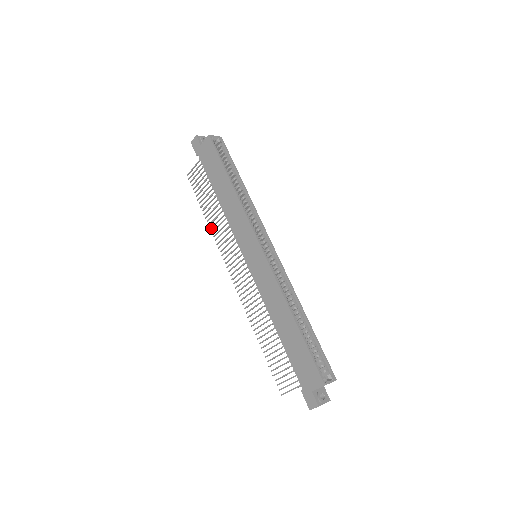
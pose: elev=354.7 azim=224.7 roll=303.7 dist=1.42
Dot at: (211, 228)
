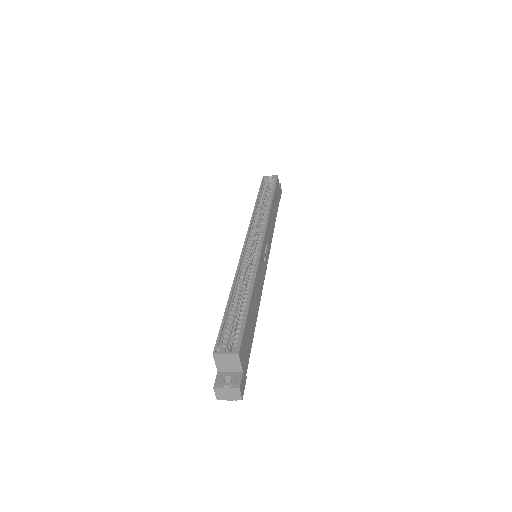
Dot at: occluded
